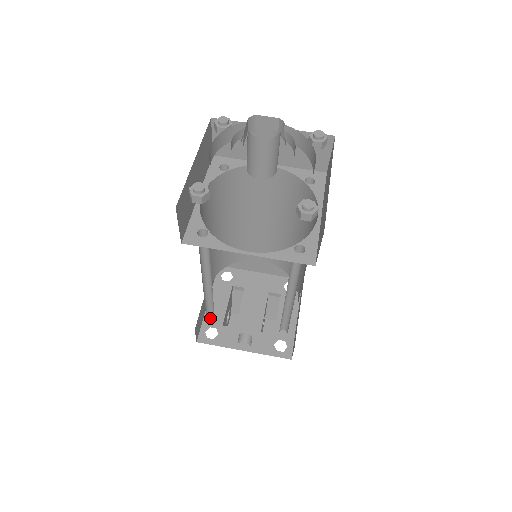
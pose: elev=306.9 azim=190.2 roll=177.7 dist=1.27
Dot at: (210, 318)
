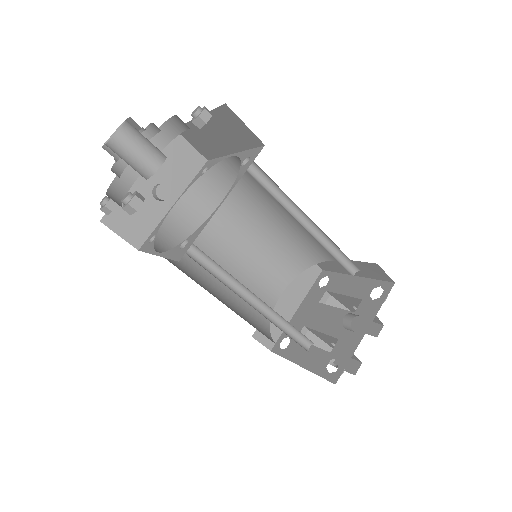
Dot at: (317, 366)
